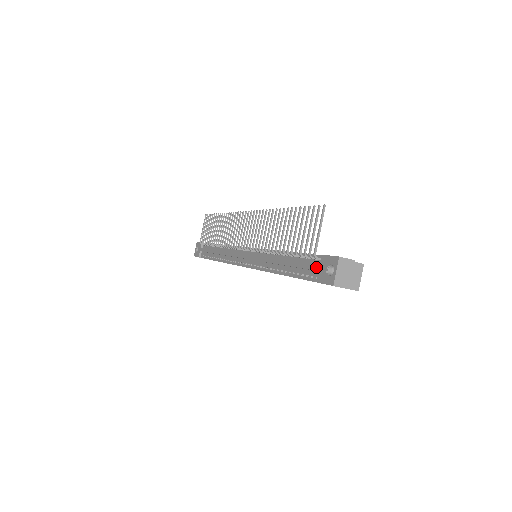
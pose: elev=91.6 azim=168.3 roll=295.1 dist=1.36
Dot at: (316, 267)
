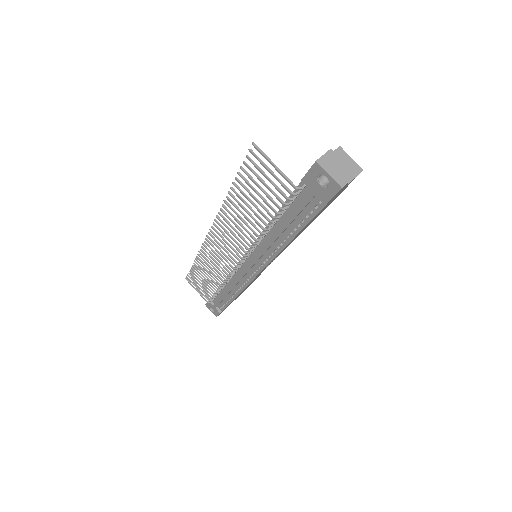
Dot at: (309, 195)
